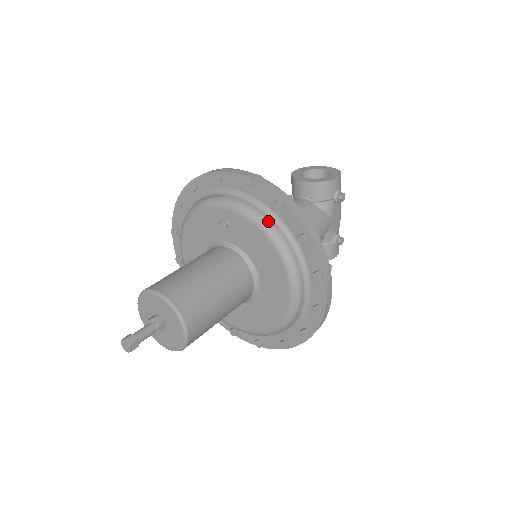
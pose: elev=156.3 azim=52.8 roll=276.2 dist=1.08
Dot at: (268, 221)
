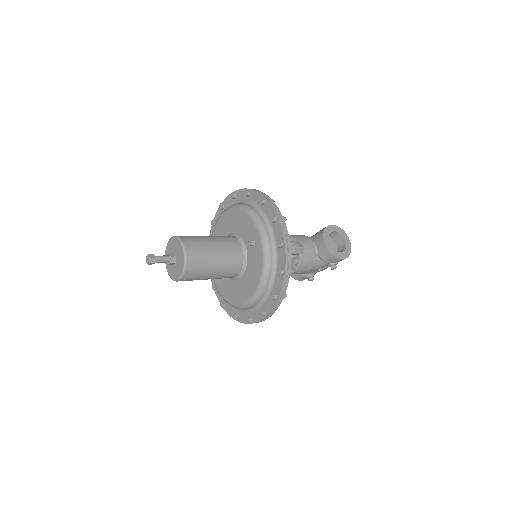
Dot at: (269, 270)
